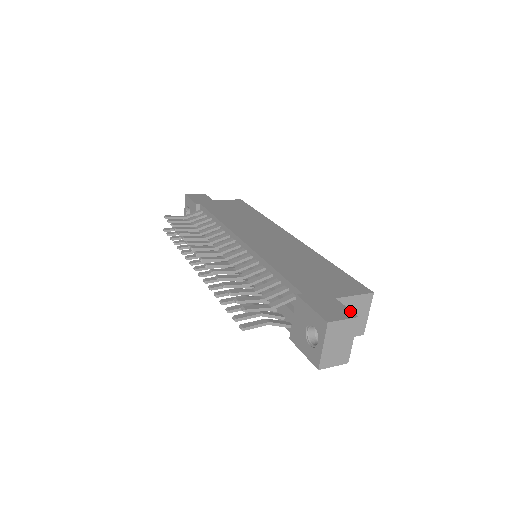
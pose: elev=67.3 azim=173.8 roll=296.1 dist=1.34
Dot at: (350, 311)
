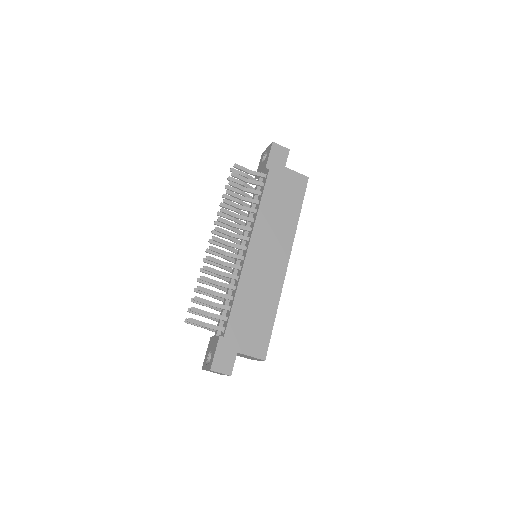
Dot at: (232, 369)
